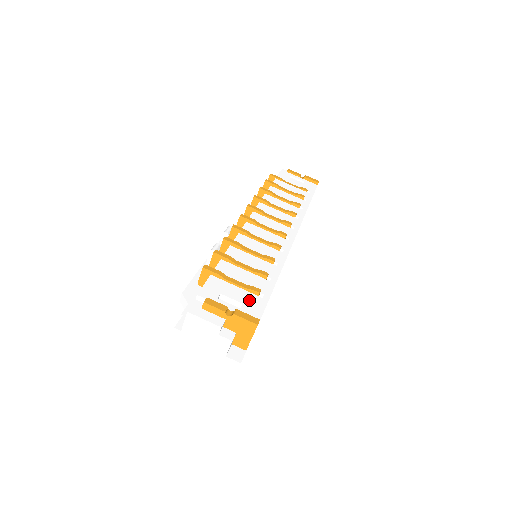
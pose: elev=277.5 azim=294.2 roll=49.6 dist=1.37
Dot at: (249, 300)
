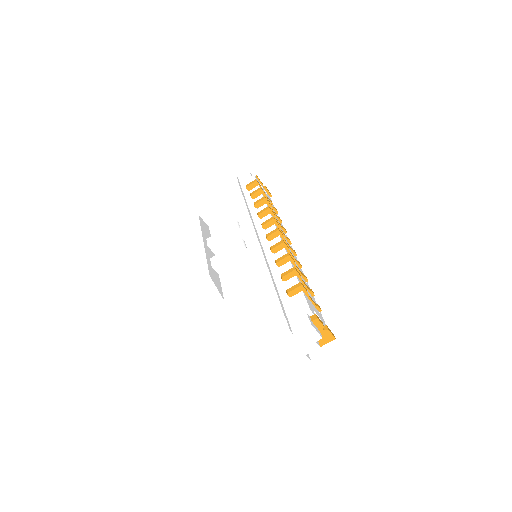
Dot at: (320, 316)
